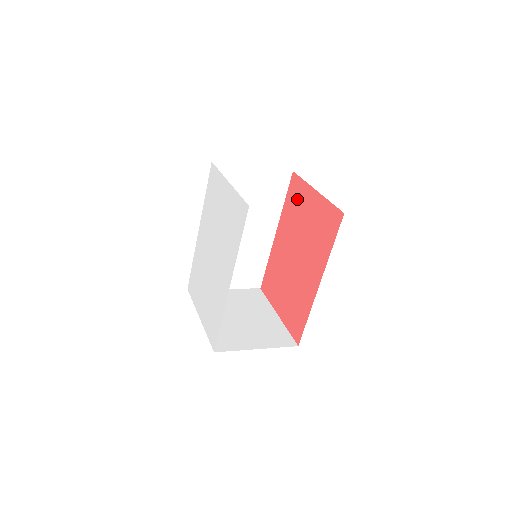
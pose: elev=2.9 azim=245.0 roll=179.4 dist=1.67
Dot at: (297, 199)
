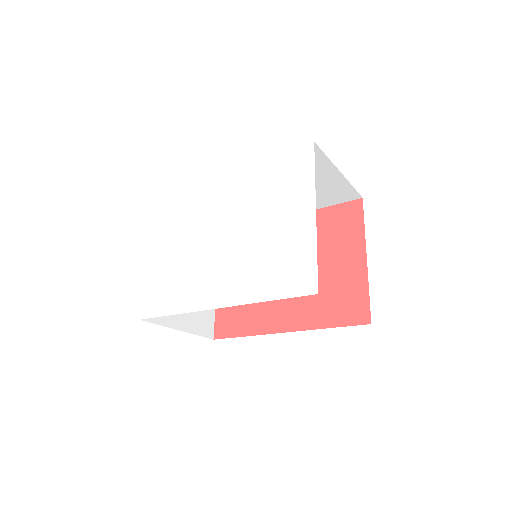
Dot at: (339, 230)
